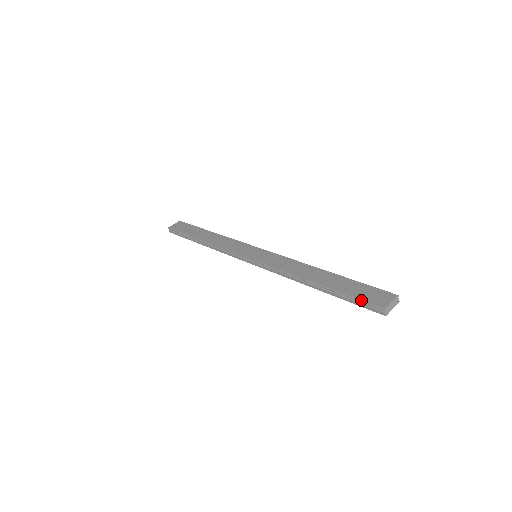
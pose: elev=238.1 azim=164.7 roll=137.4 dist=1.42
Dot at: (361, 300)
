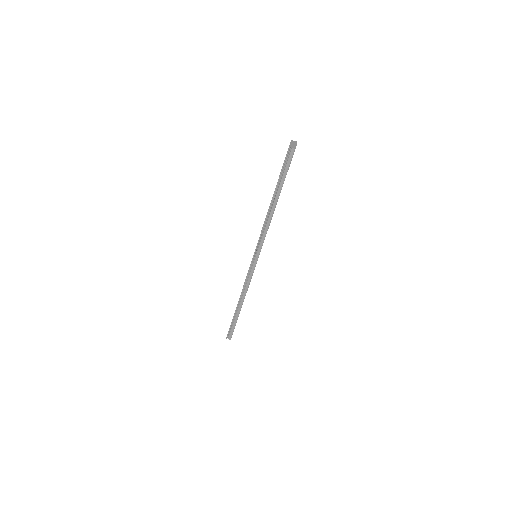
Dot at: (283, 165)
